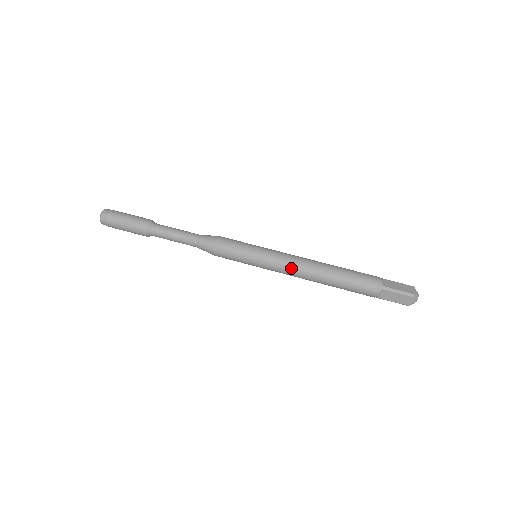
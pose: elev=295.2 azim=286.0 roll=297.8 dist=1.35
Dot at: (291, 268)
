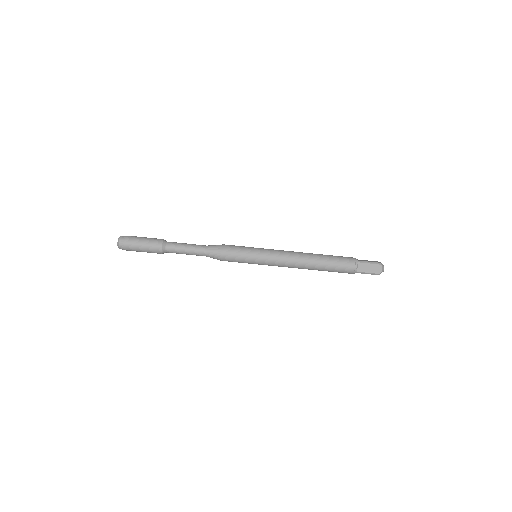
Dot at: occluded
